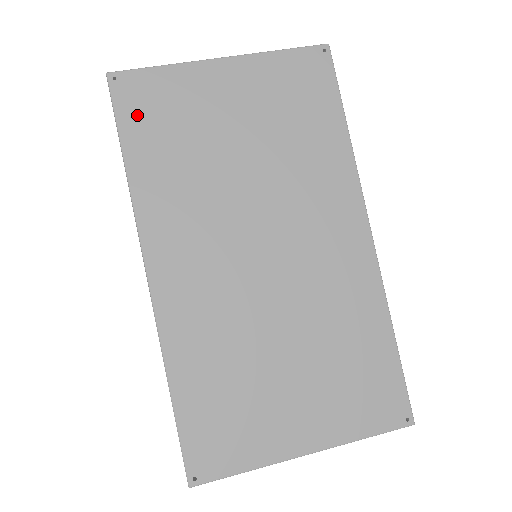
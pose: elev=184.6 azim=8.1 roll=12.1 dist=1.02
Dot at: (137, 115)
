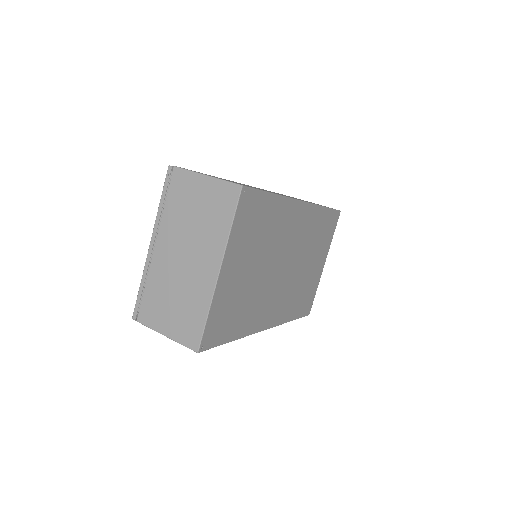
Dot at: (221, 333)
